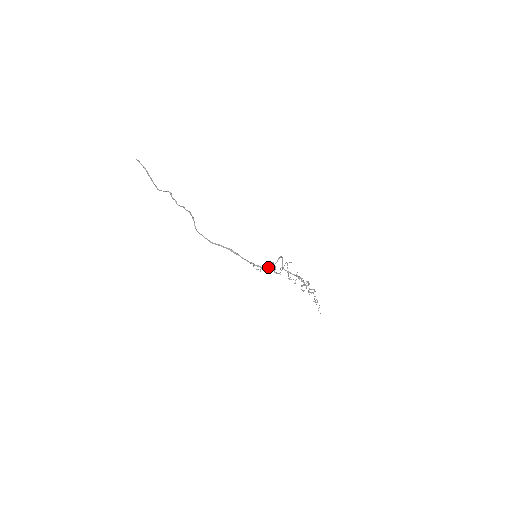
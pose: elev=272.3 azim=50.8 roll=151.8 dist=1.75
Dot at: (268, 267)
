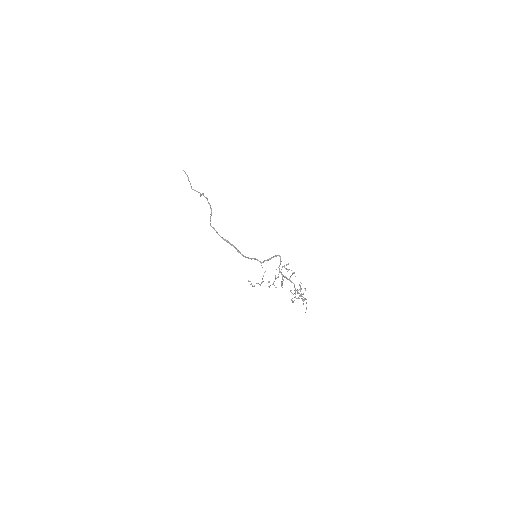
Dot at: occluded
